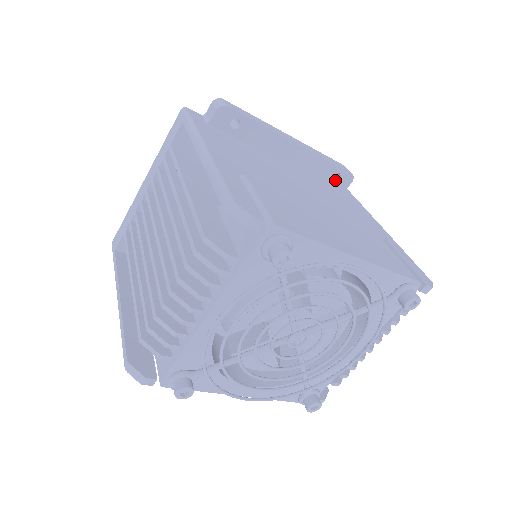
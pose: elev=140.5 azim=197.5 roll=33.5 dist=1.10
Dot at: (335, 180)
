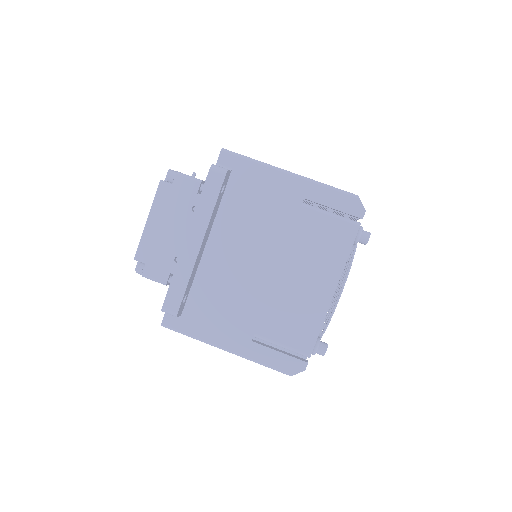
Dot at: (223, 187)
